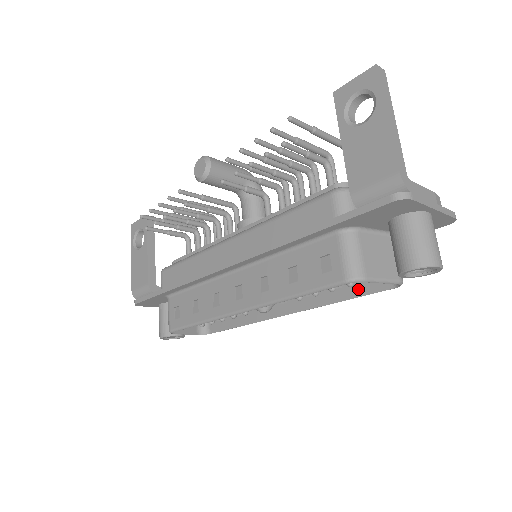
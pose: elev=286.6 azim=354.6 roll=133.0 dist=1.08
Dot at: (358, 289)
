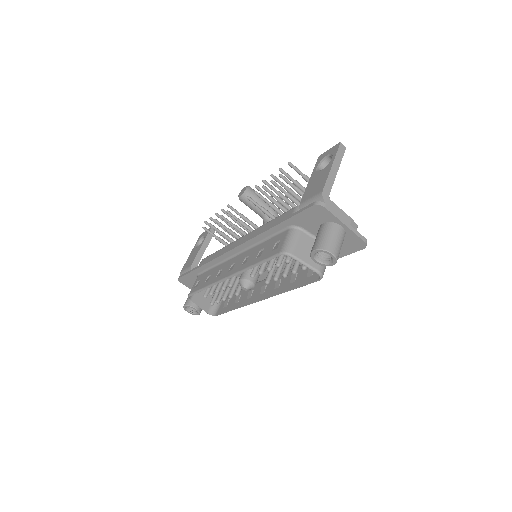
Dot at: (301, 282)
